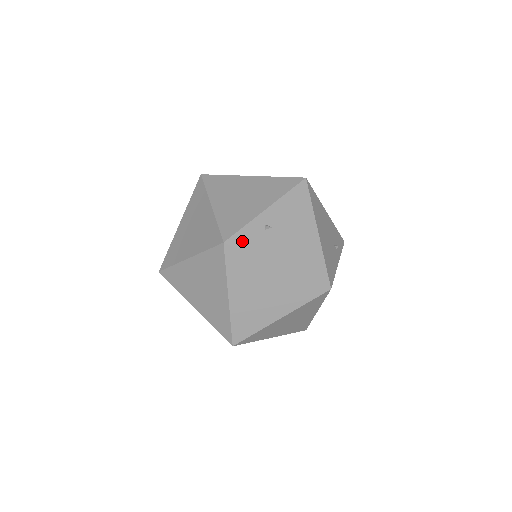
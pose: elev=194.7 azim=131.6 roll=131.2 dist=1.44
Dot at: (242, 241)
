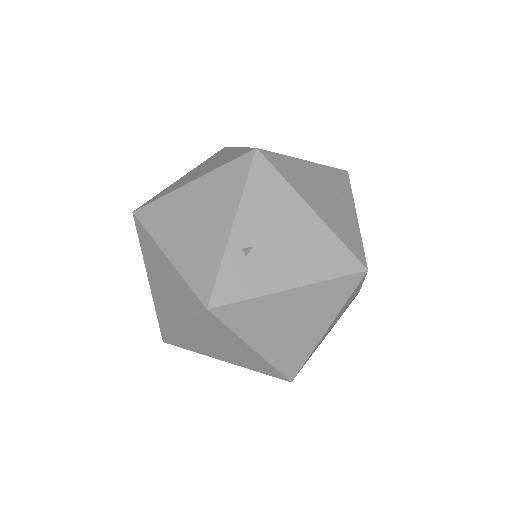
Dot at: (228, 291)
